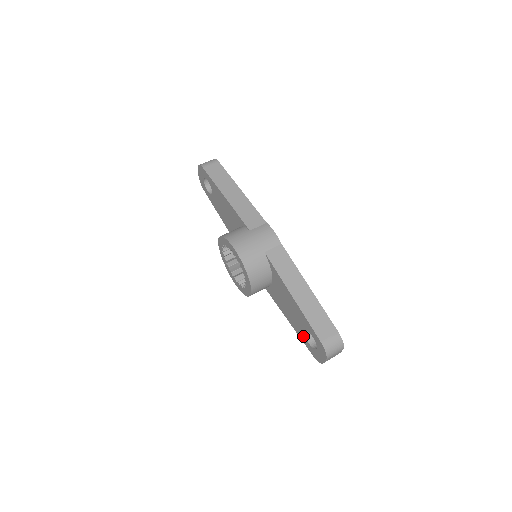
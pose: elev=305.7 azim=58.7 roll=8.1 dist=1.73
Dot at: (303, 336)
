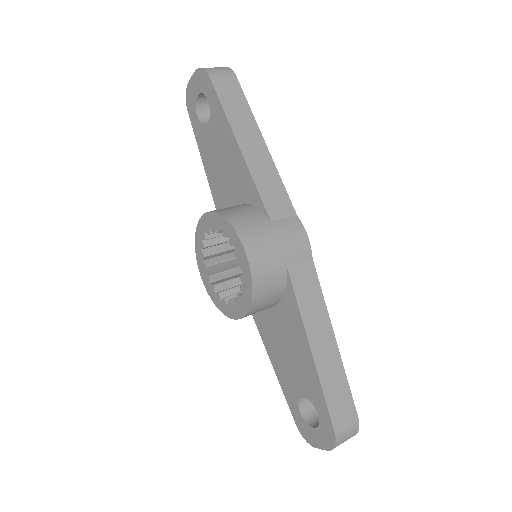
Dot at: (293, 398)
